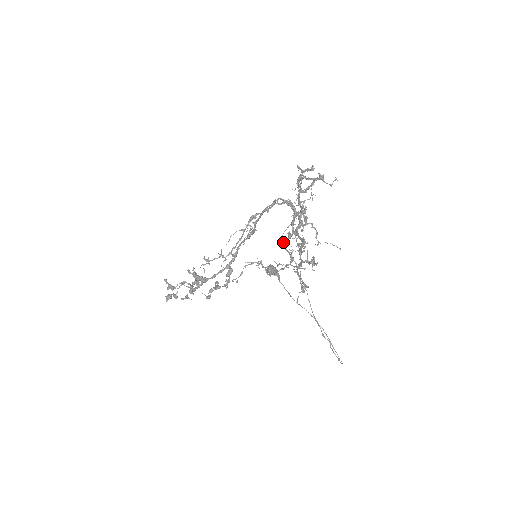
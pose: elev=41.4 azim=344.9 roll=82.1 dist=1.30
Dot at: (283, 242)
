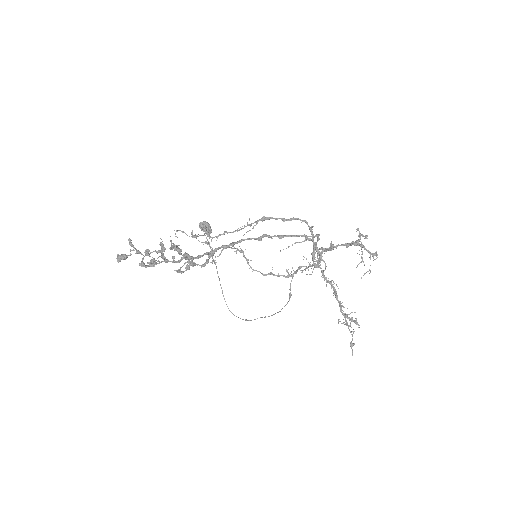
Dot at: occluded
